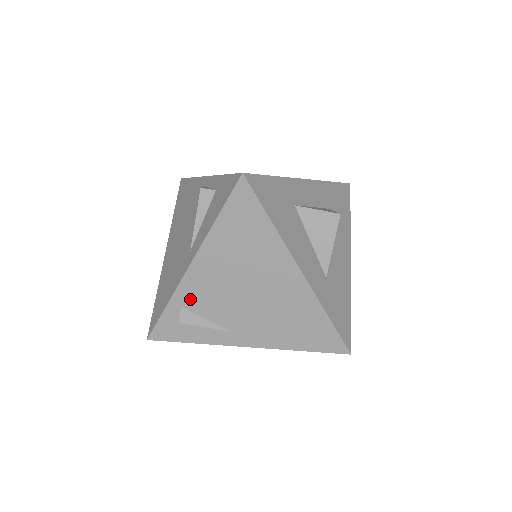
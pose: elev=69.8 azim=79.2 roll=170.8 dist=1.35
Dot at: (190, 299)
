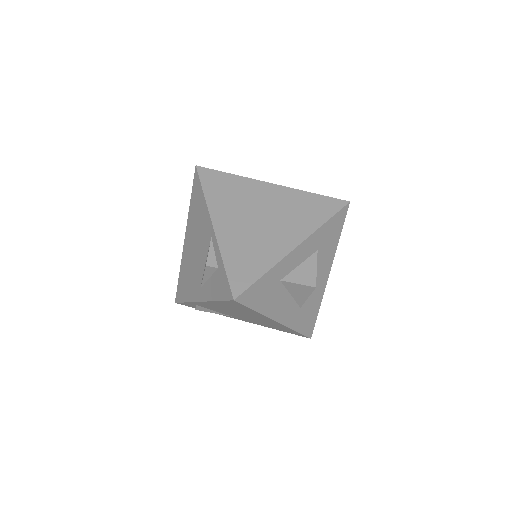
Dot at: (202, 306)
